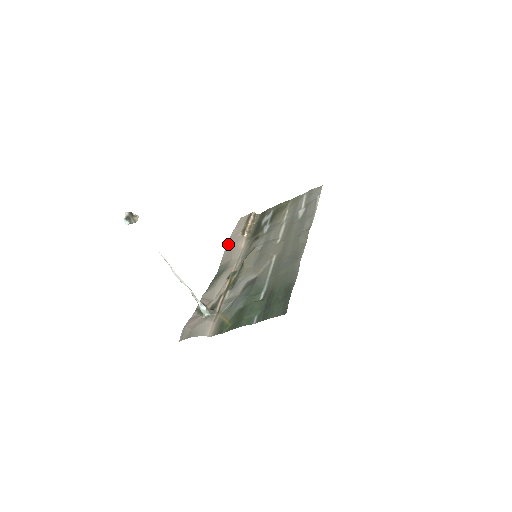
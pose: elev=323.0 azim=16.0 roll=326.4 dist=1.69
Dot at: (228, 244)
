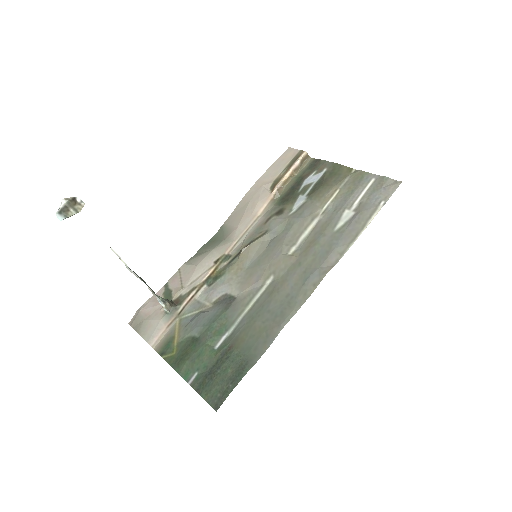
Dot at: (249, 193)
